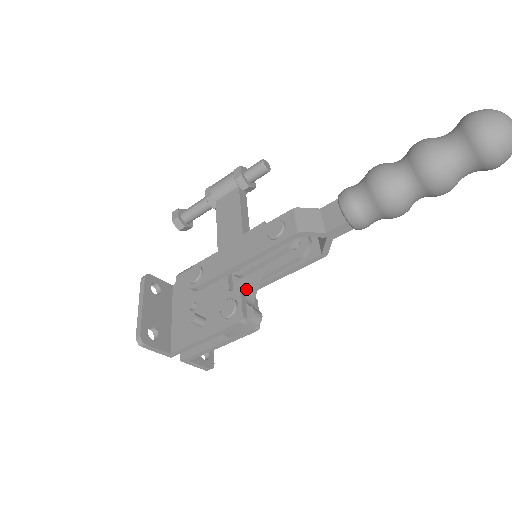
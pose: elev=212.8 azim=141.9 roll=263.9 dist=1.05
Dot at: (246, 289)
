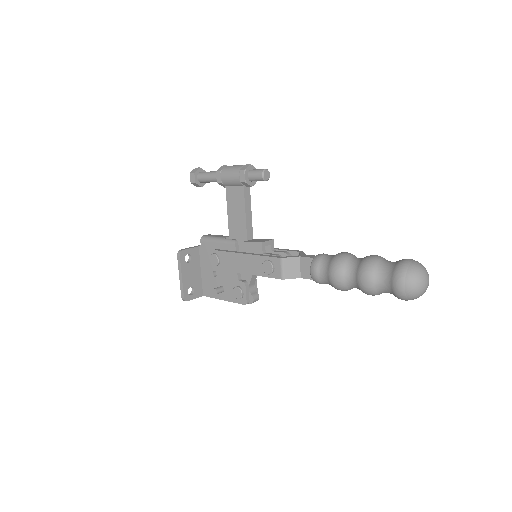
Dot at: (249, 281)
